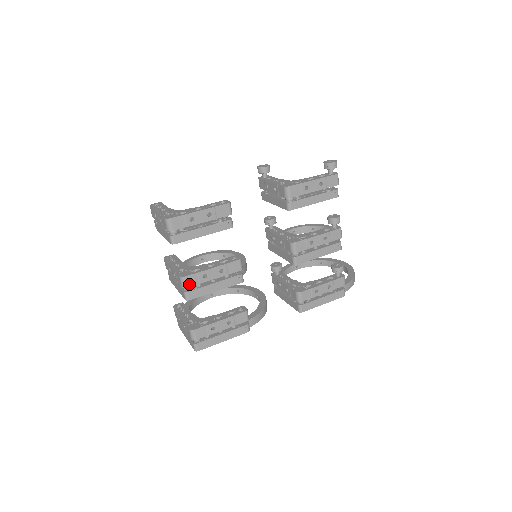
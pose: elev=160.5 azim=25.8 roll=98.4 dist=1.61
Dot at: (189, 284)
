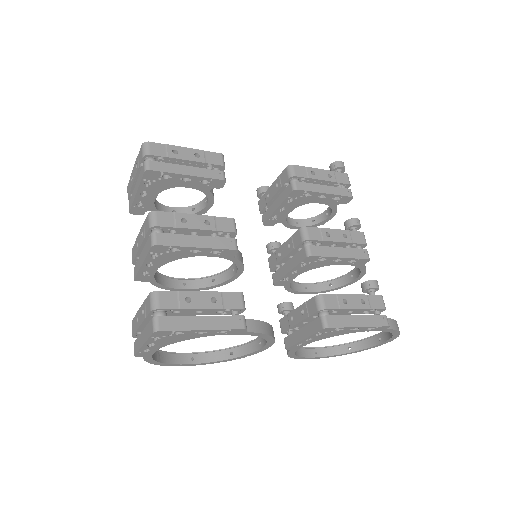
Dot at: (160, 223)
